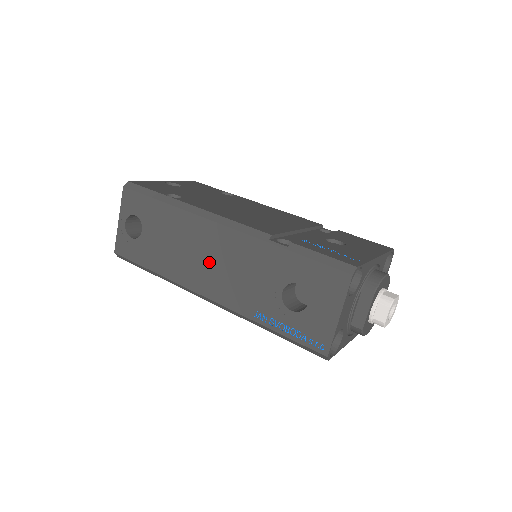
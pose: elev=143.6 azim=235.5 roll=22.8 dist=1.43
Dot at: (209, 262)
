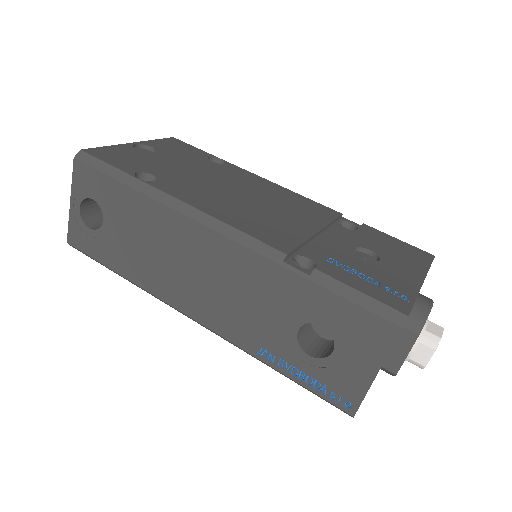
Dot at: (197, 277)
